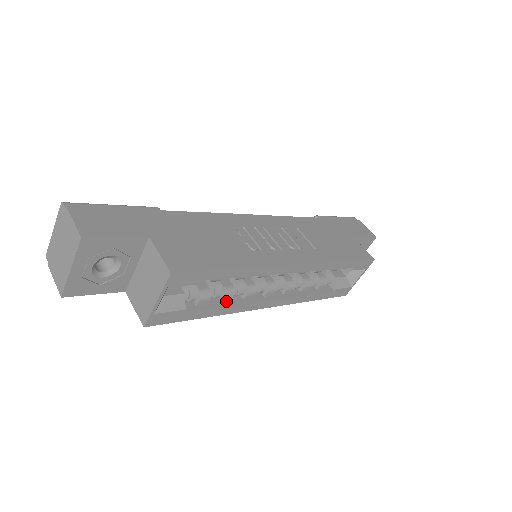
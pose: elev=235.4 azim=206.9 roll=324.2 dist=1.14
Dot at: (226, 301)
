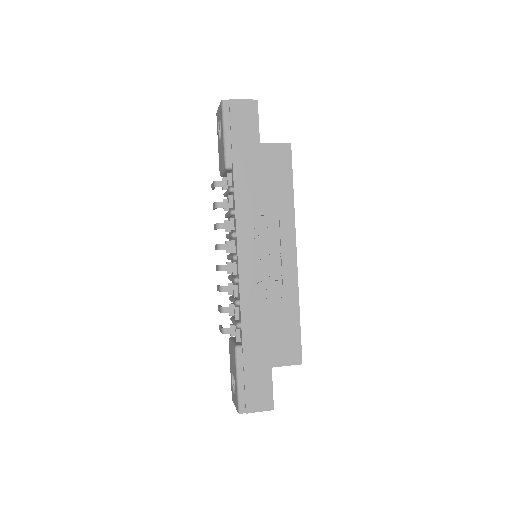
Dot at: occluded
